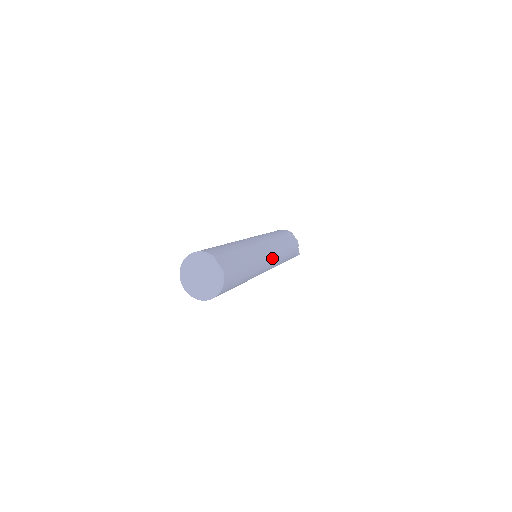
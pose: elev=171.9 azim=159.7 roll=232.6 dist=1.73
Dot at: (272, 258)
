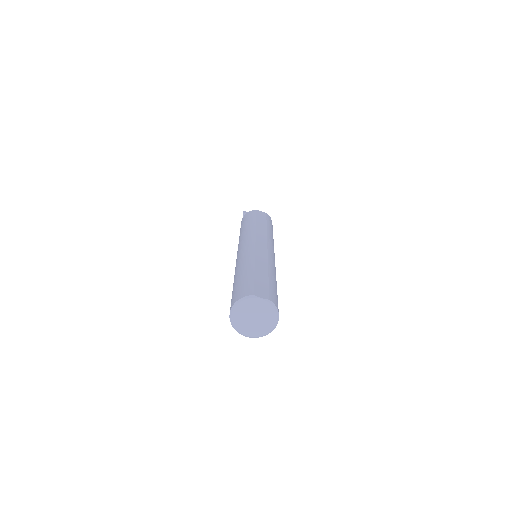
Dot at: (272, 249)
